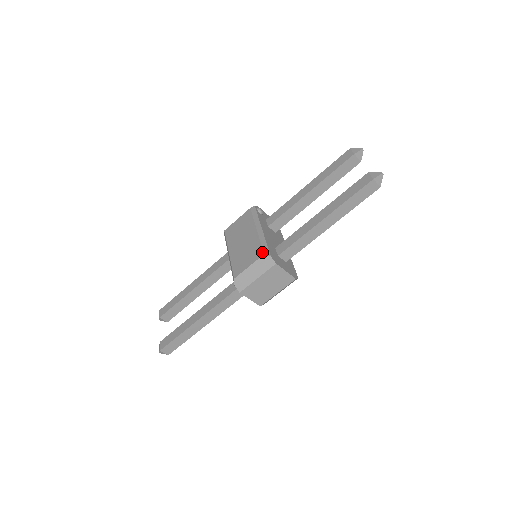
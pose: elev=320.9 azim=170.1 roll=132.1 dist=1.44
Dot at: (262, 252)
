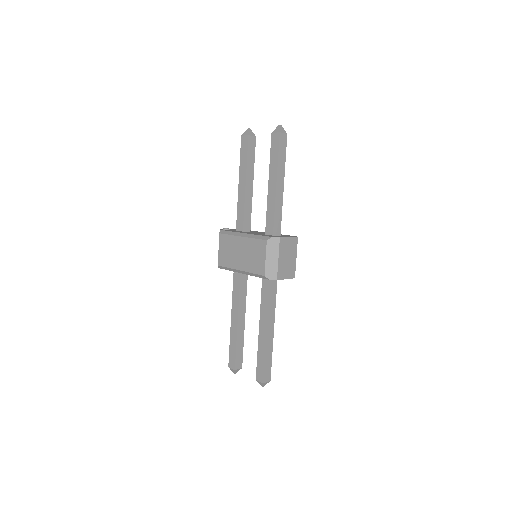
Dot at: (264, 241)
